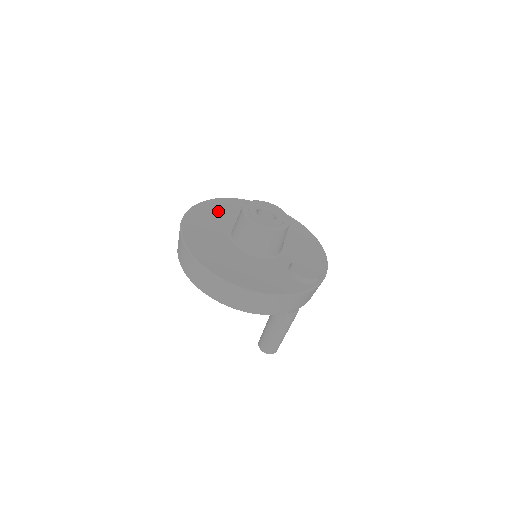
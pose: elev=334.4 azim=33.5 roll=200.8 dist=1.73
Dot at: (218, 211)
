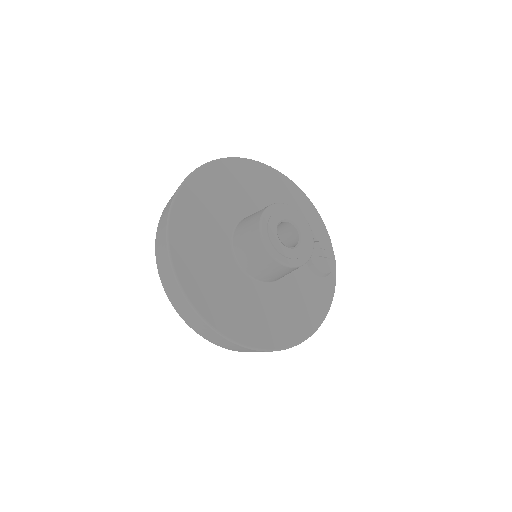
Dot at: (197, 230)
